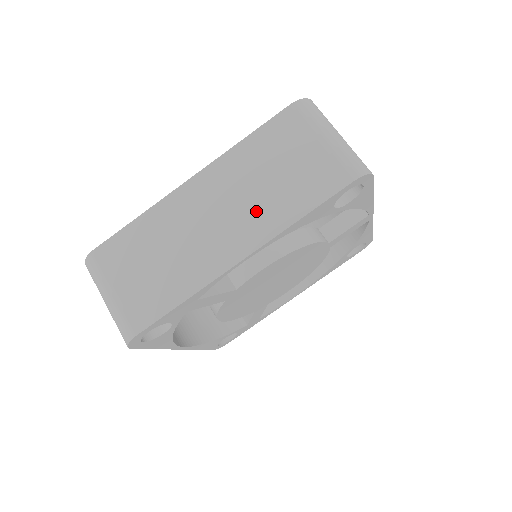
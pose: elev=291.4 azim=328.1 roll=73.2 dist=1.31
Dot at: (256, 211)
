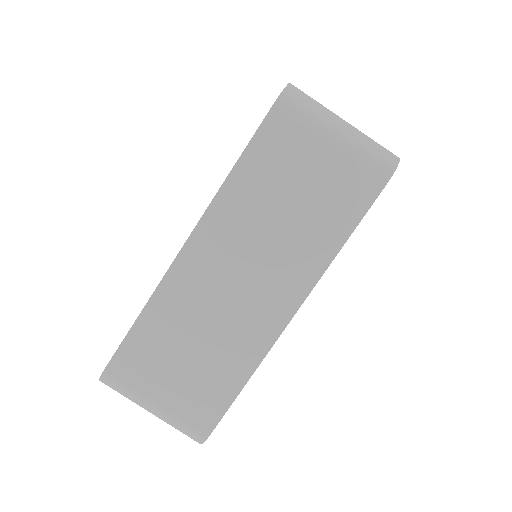
Dot at: (287, 255)
